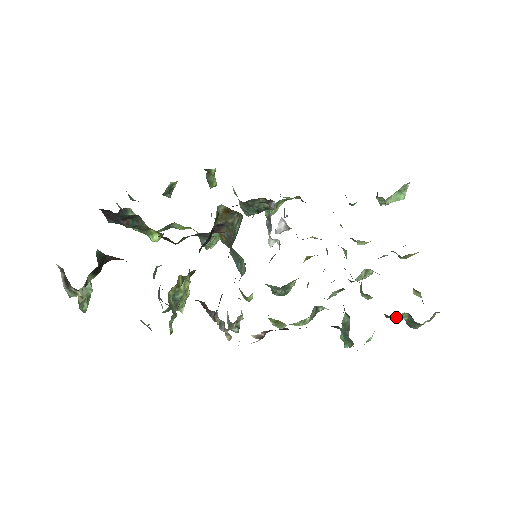
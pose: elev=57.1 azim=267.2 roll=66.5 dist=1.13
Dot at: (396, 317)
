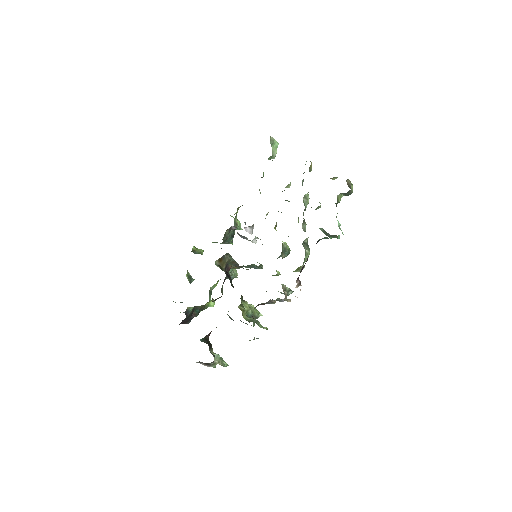
Dot at: (338, 201)
